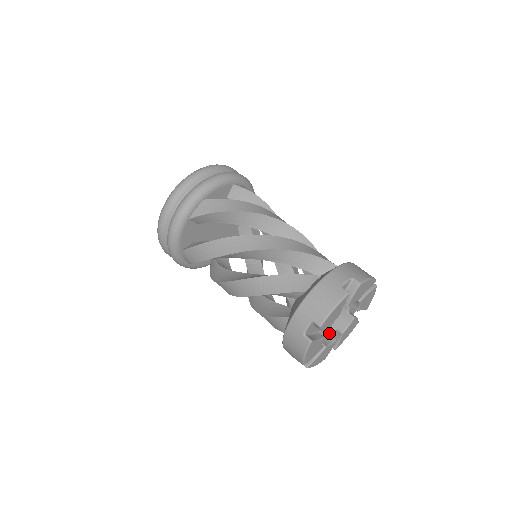
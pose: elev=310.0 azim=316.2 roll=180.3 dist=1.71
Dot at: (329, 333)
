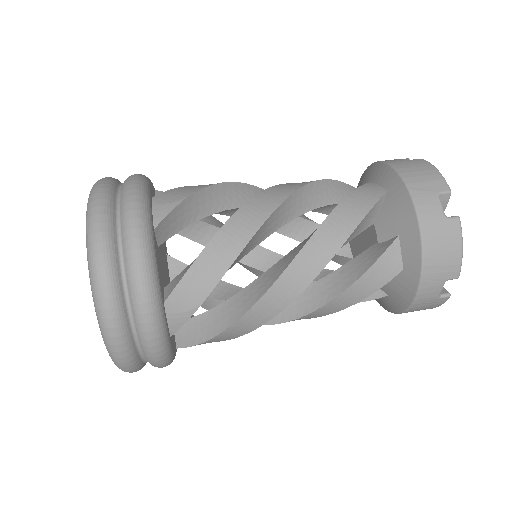
Dot at: occluded
